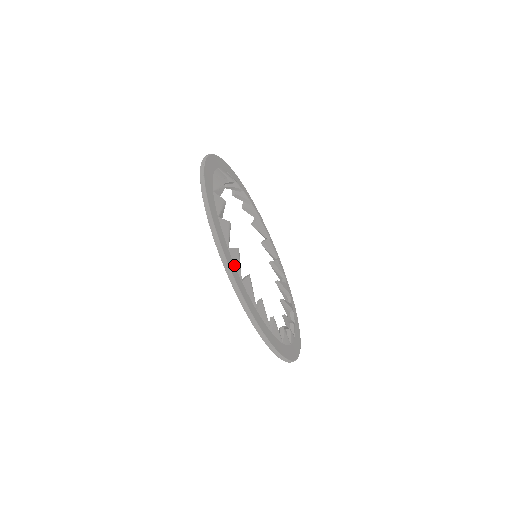
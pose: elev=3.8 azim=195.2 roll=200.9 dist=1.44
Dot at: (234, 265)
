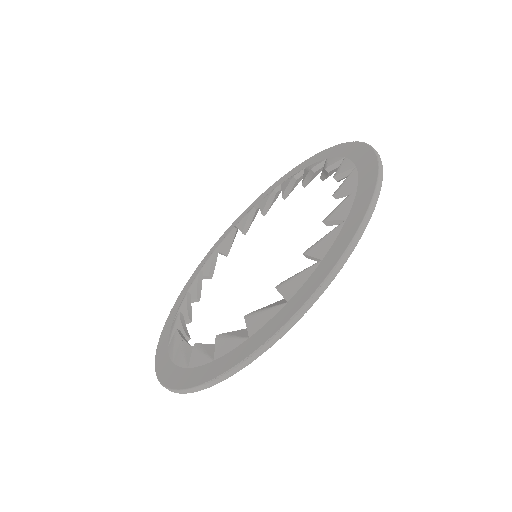
Dot at: occluded
